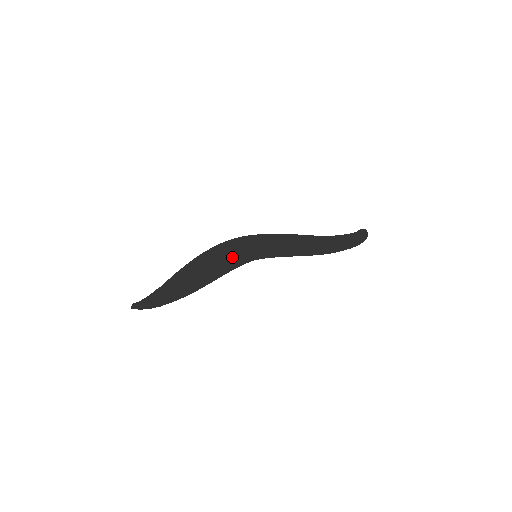
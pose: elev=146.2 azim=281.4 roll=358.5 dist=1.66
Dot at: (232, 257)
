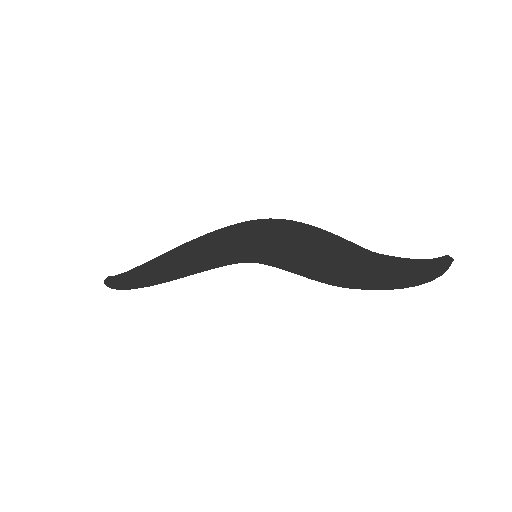
Dot at: (232, 248)
